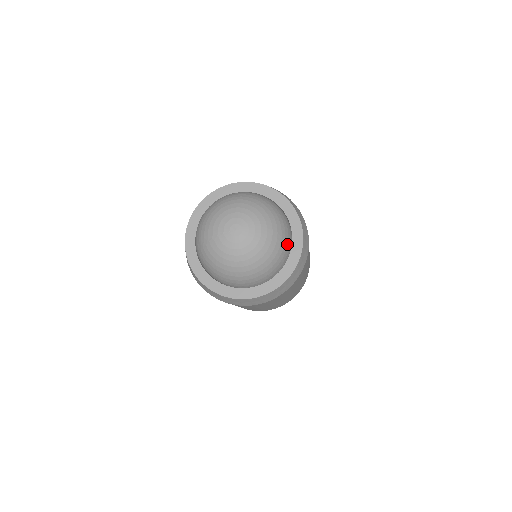
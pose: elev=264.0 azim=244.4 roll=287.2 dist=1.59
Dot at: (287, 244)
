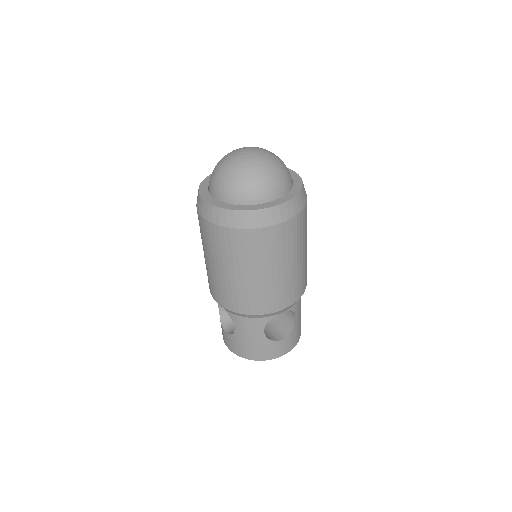
Dot at: (290, 175)
